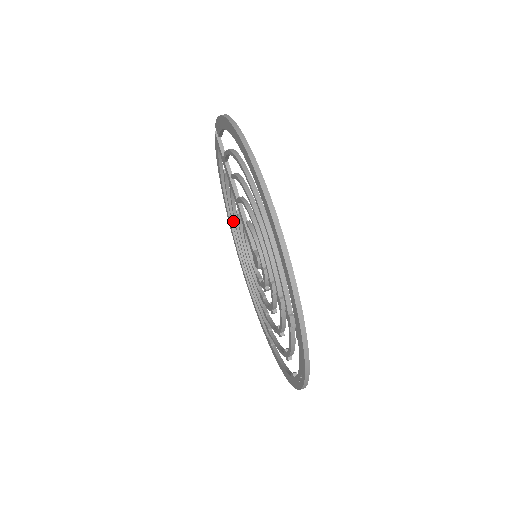
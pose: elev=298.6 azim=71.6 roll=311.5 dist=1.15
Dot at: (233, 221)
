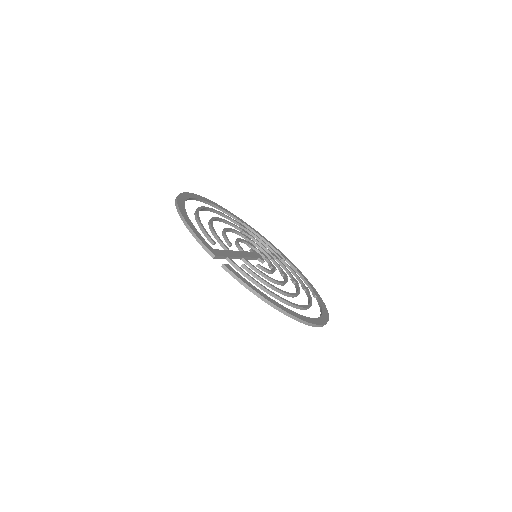
Dot at: occluded
